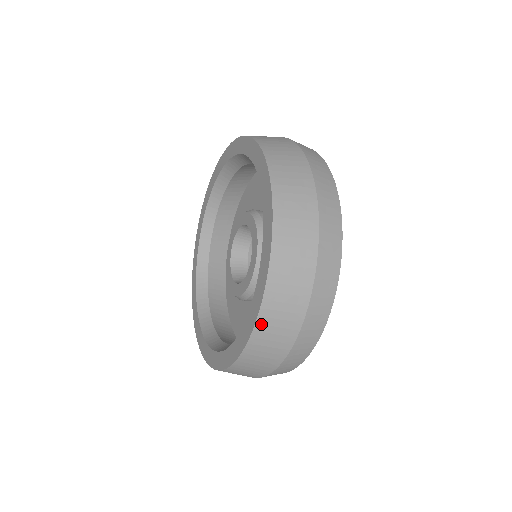
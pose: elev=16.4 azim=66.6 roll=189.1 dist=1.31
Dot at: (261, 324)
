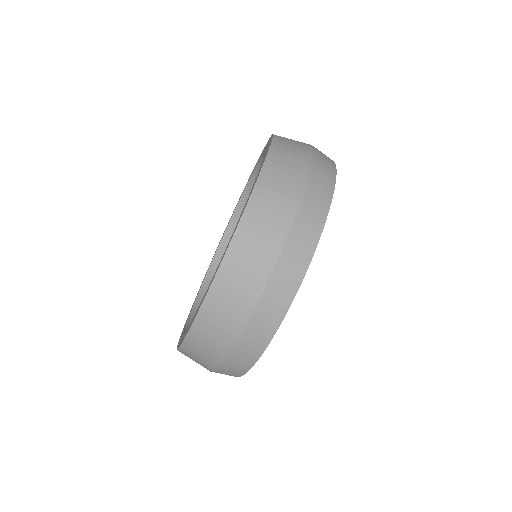
Dot at: (232, 254)
